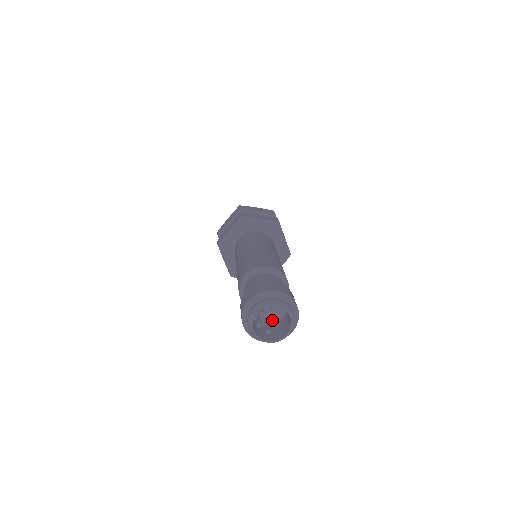
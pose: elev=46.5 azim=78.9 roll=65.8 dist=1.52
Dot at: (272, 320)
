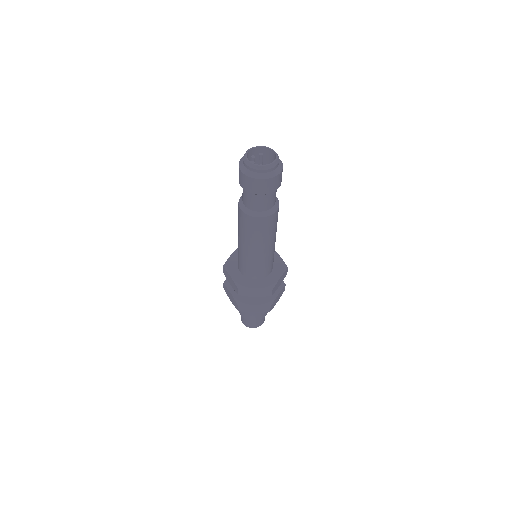
Dot at: occluded
